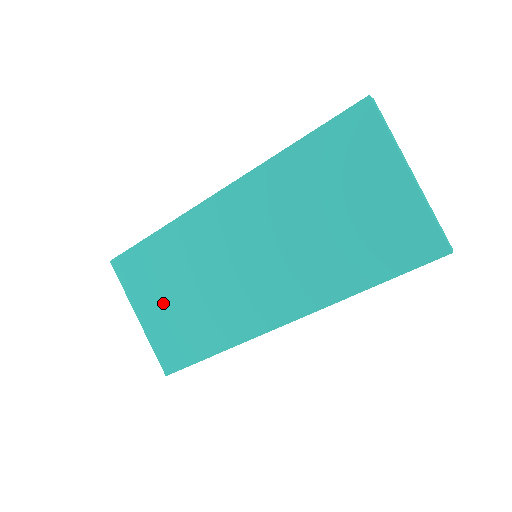
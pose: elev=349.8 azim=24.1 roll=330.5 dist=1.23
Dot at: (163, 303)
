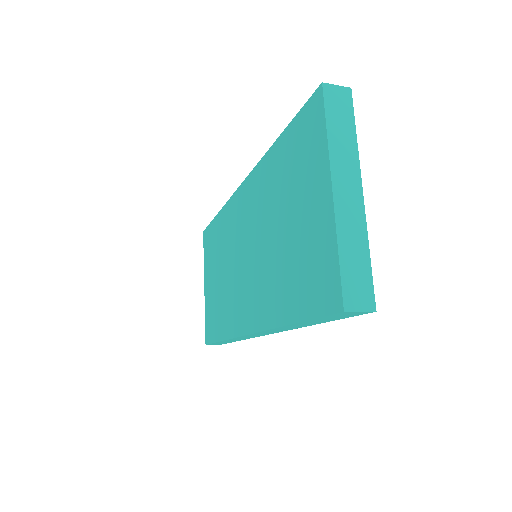
Dot at: (212, 279)
